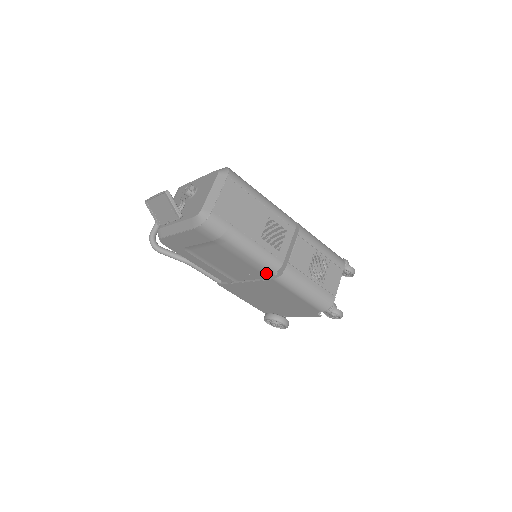
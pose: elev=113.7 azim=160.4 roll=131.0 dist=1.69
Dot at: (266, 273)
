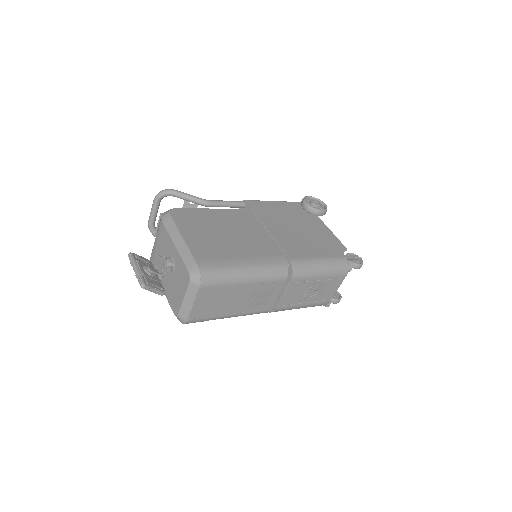
Dot at: occluded
